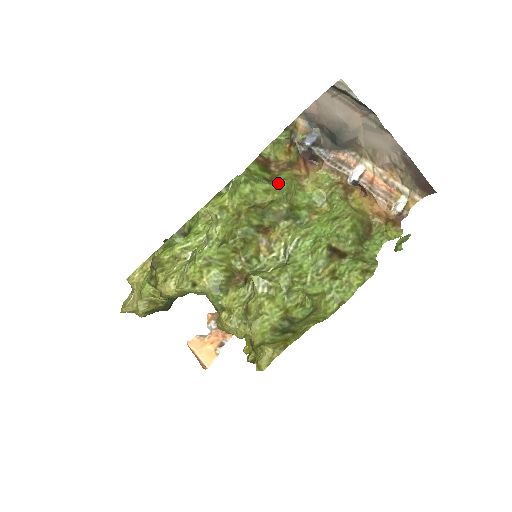
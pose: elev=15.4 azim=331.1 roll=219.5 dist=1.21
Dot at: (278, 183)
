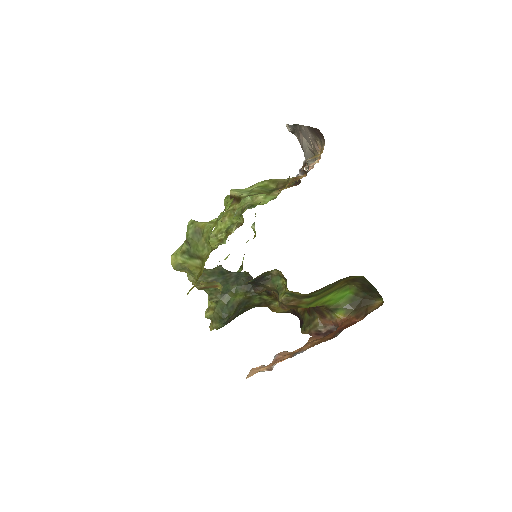
Dot at: occluded
